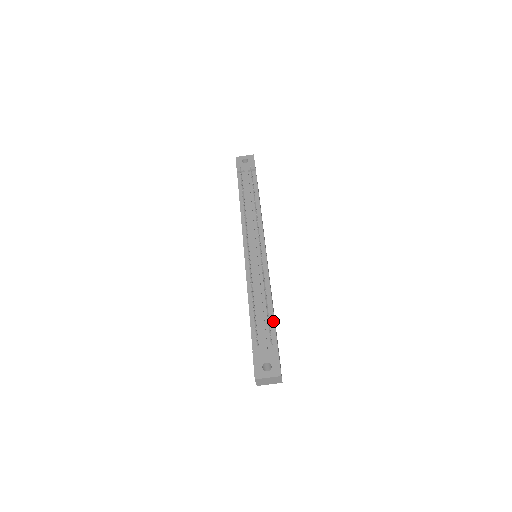
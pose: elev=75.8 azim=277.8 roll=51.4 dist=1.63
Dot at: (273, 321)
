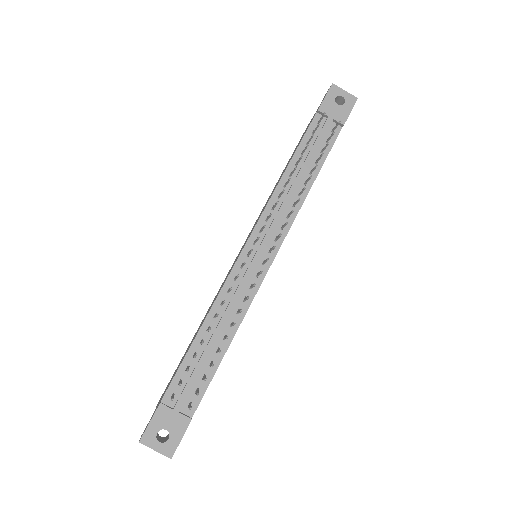
Dot at: (211, 376)
